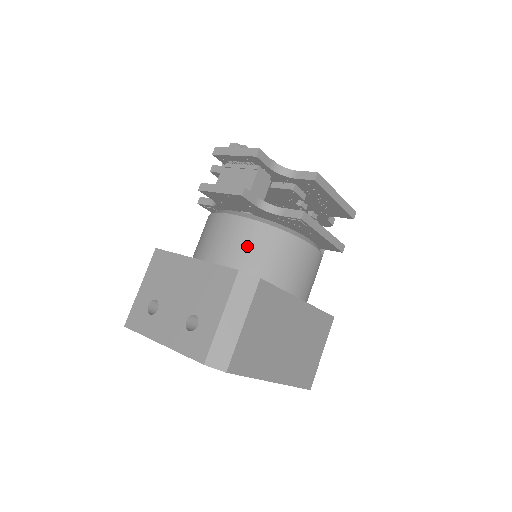
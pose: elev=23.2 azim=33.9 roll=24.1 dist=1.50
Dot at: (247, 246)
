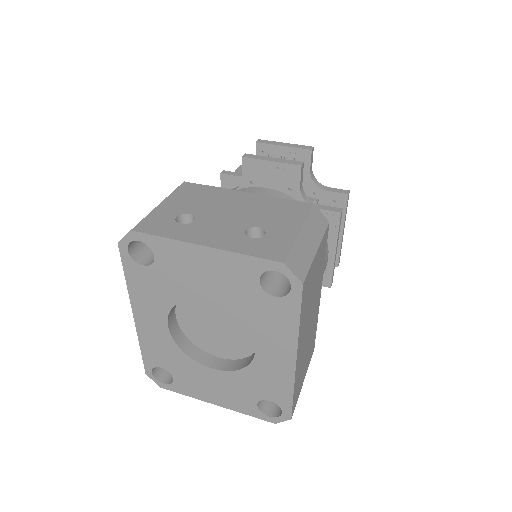
Dot at: occluded
